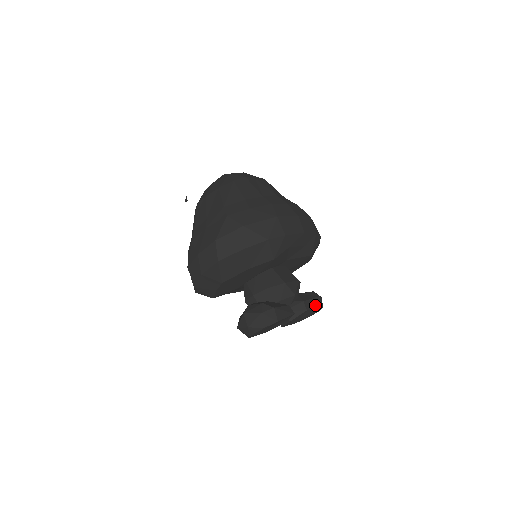
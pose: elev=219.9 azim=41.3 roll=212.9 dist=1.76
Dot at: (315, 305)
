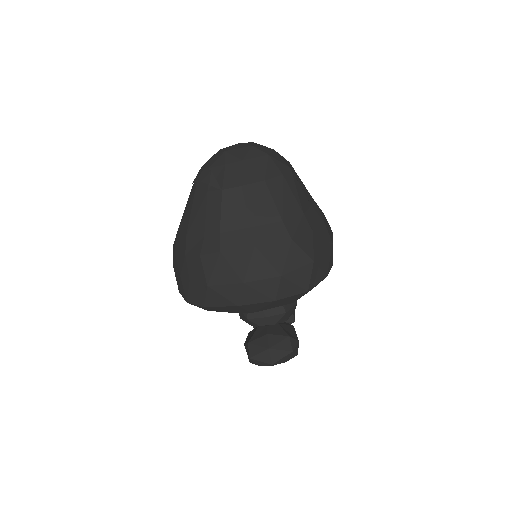
Dot at: occluded
